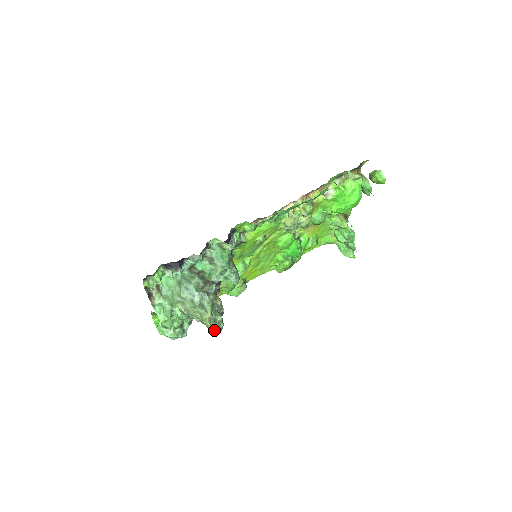
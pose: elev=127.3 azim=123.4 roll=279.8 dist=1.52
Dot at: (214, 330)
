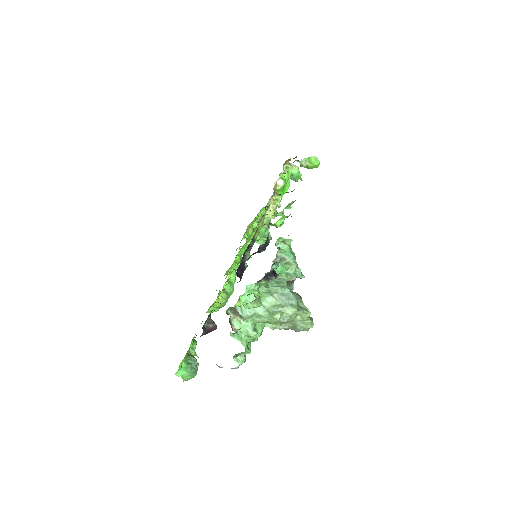
Dot at: occluded
